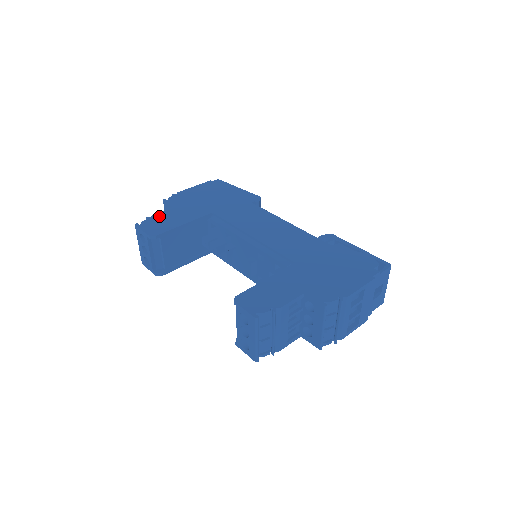
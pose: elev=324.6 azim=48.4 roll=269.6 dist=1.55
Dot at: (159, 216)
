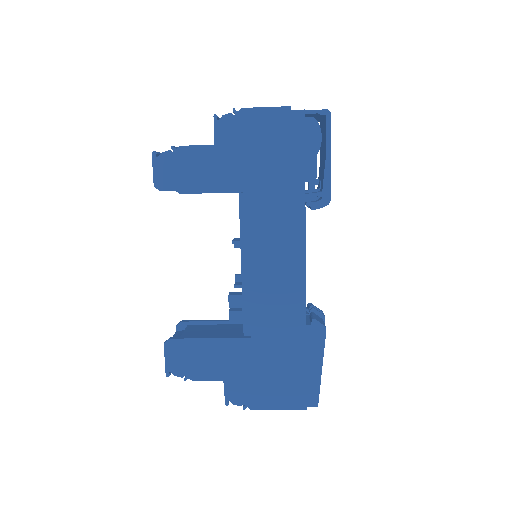
Dot at: occluded
